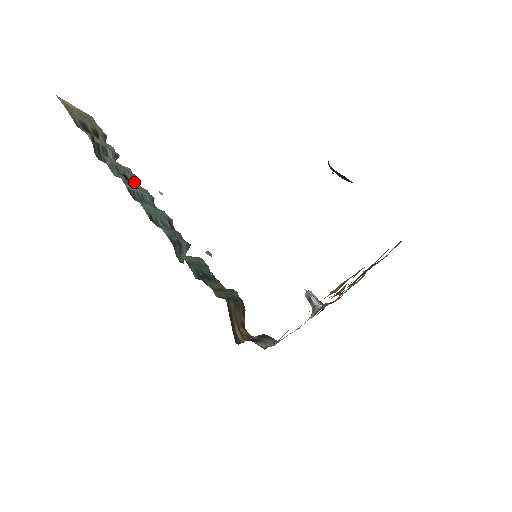
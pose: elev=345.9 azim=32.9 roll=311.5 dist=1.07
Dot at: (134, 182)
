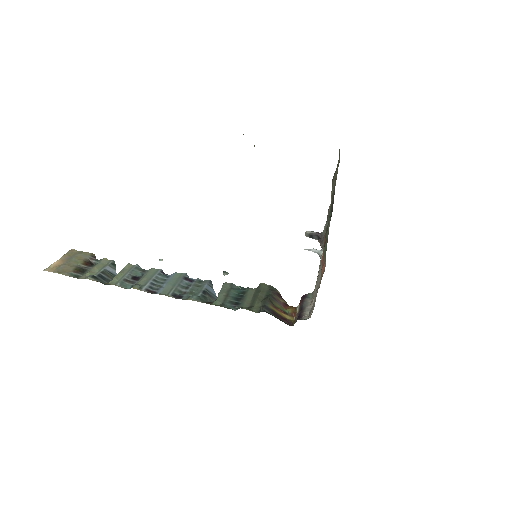
Dot at: (141, 273)
